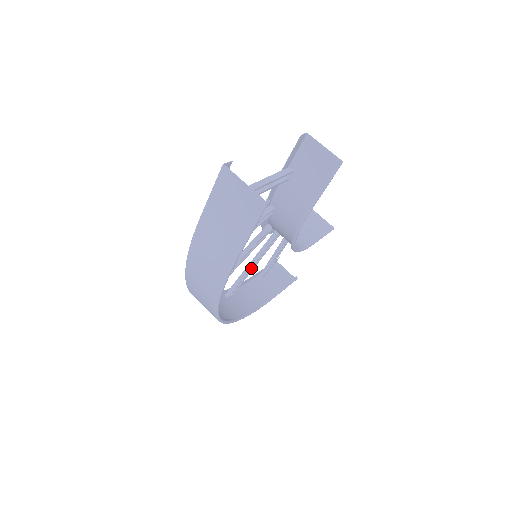
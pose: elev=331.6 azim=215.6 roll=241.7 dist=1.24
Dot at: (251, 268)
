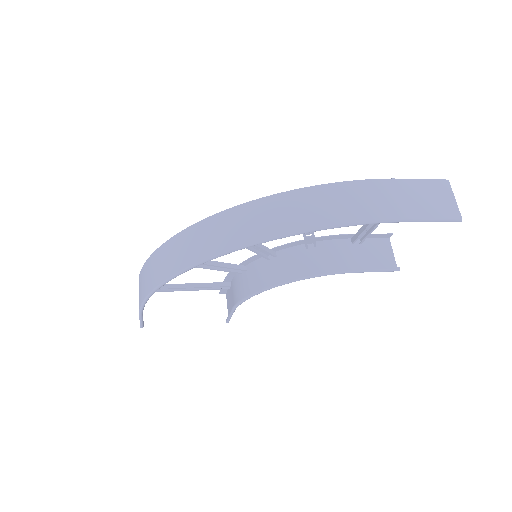
Dot at: occluded
